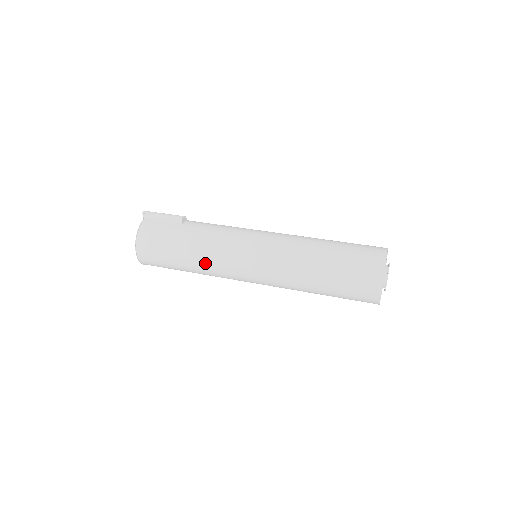
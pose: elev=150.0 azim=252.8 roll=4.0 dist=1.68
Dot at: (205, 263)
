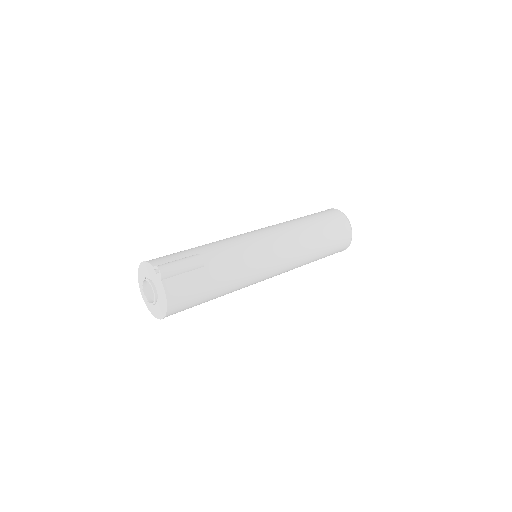
Dot at: (235, 290)
